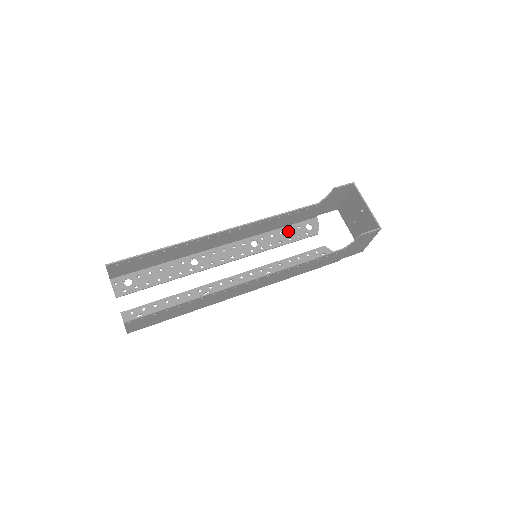
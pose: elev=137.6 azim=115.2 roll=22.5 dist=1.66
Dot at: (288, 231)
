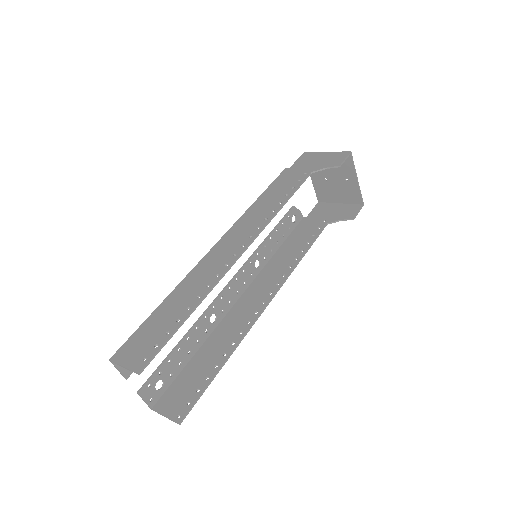
Dot at: occluded
